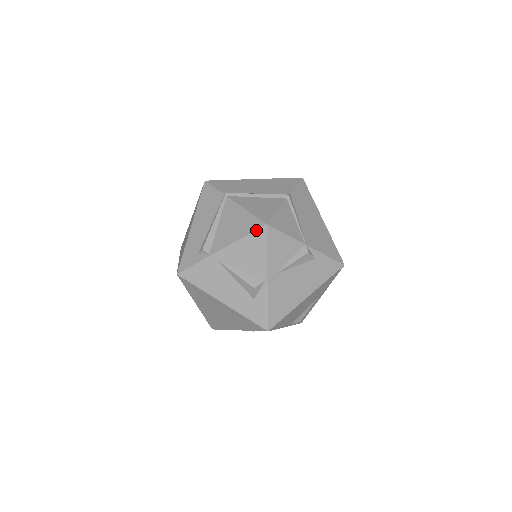
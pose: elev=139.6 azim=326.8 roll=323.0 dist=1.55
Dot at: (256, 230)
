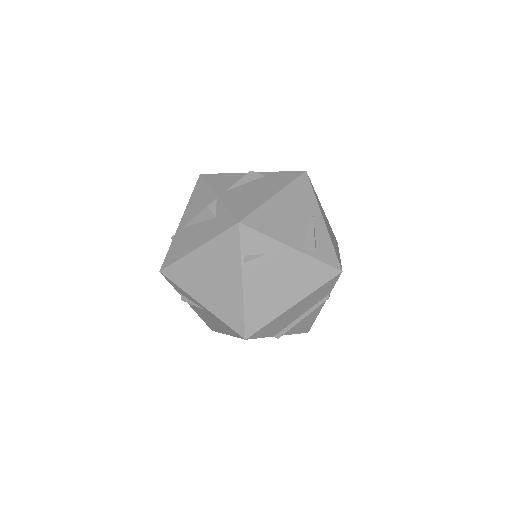
Dot at: (196, 184)
